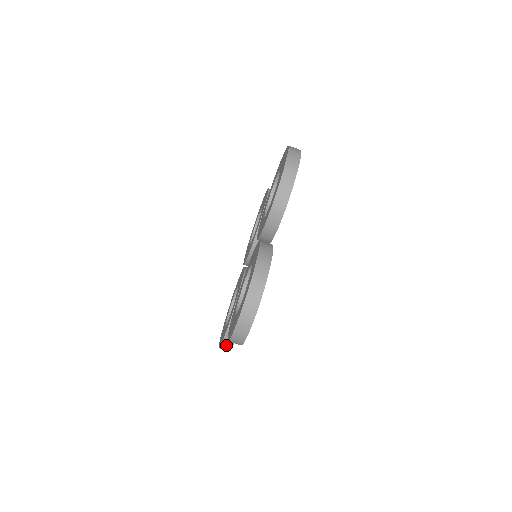
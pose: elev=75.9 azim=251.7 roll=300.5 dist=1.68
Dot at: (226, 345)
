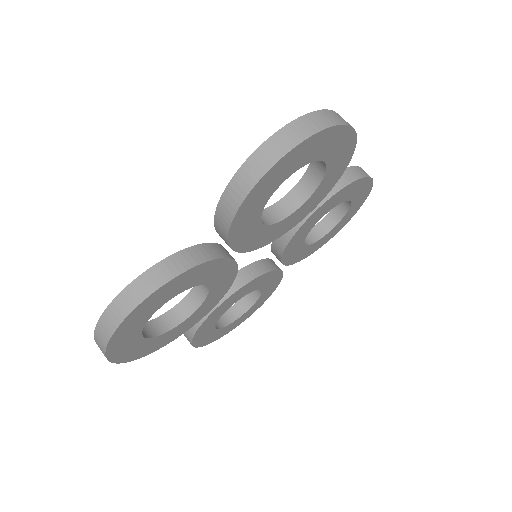
Dot at: occluded
